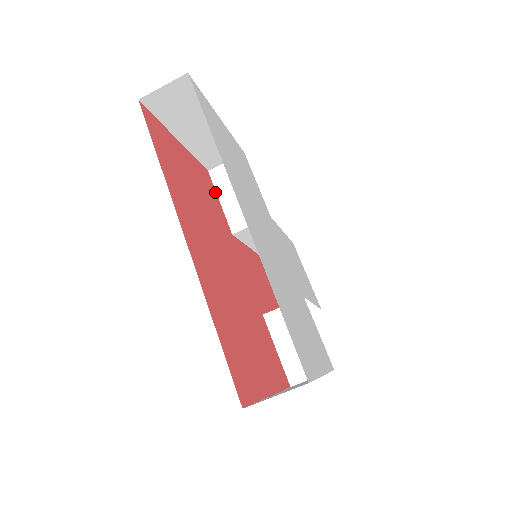
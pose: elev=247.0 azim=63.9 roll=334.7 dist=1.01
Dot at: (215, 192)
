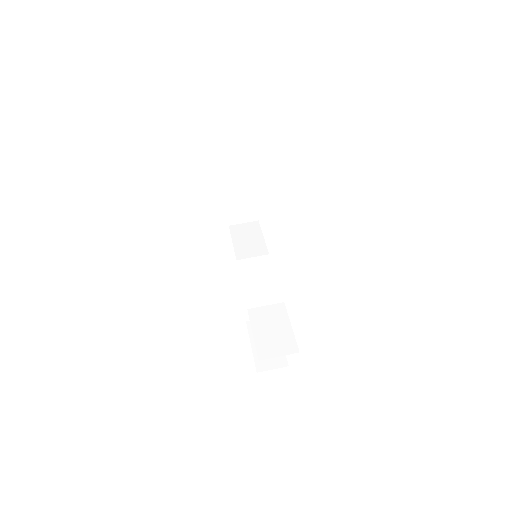
Dot at: (231, 235)
